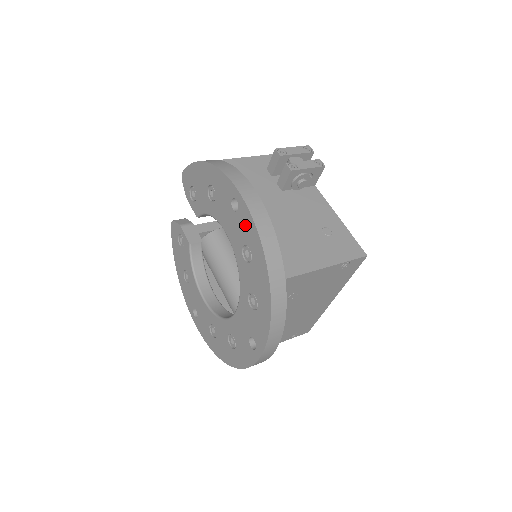
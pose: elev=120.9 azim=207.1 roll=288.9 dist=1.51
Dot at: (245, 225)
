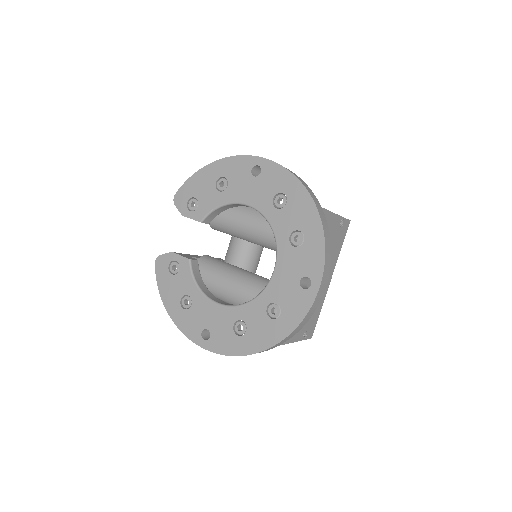
Dot at: (273, 177)
